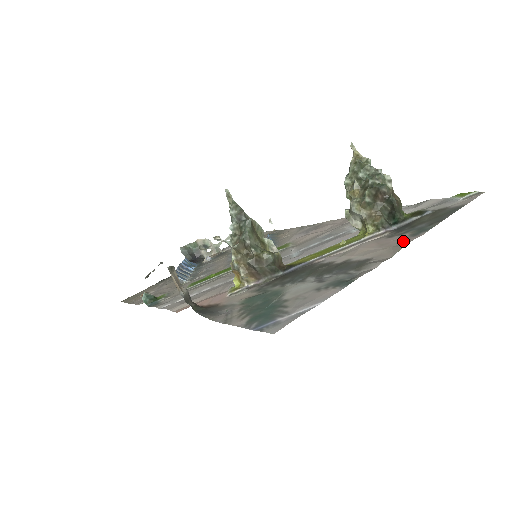
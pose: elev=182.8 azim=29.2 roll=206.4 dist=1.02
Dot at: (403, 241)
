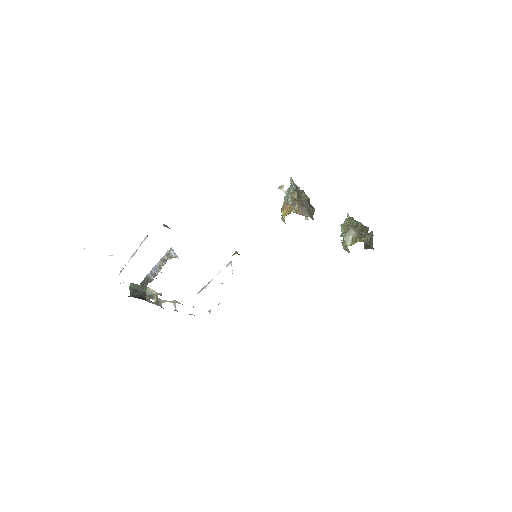
Dot at: occluded
